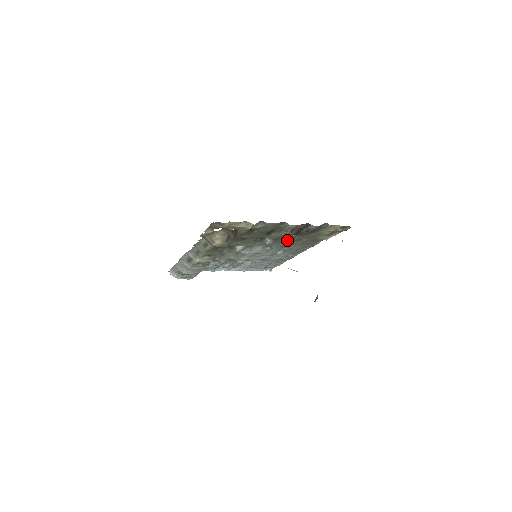
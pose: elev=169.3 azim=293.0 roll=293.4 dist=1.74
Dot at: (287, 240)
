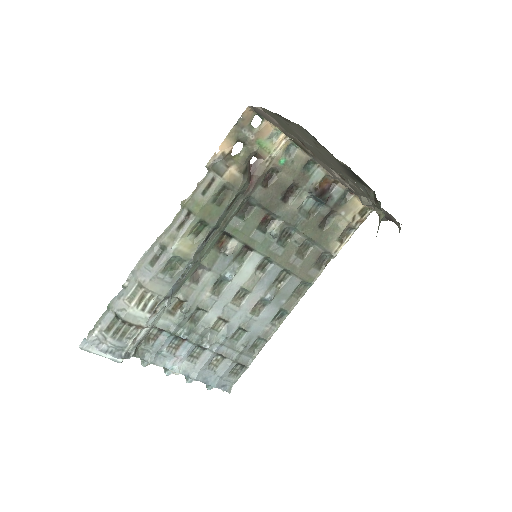
Dot at: (292, 243)
